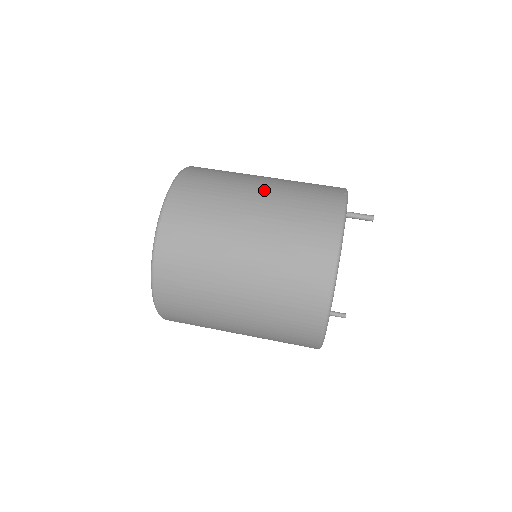
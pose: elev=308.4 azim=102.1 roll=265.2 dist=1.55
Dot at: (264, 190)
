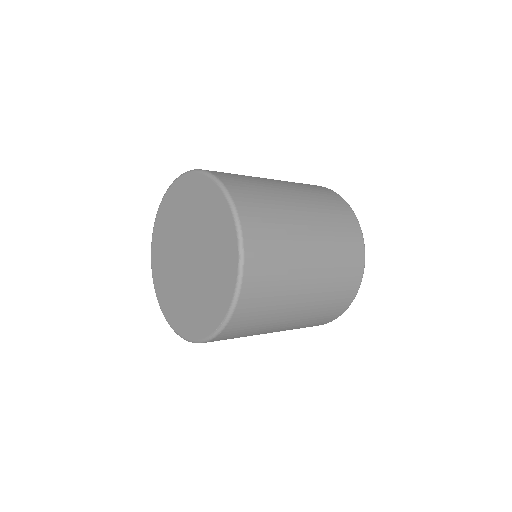
Dot at: occluded
